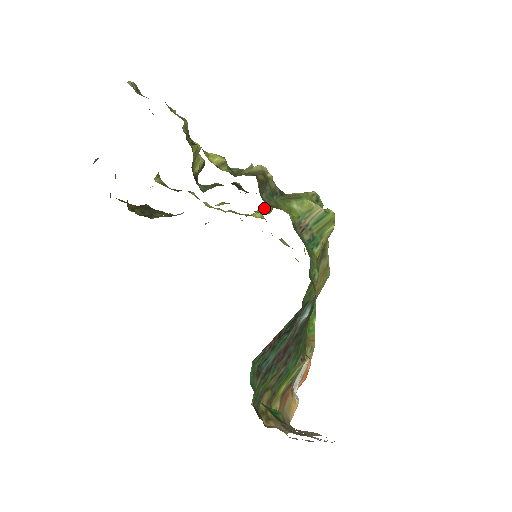
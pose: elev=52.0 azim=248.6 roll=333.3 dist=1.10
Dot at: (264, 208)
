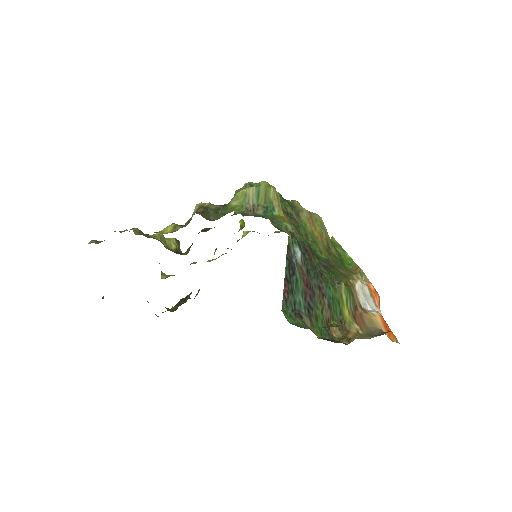
Dot at: (240, 226)
